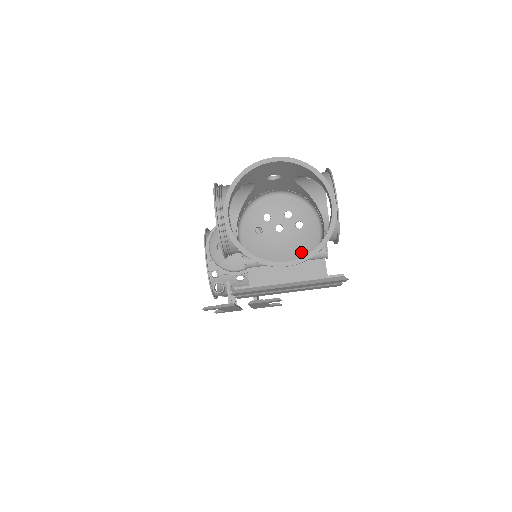
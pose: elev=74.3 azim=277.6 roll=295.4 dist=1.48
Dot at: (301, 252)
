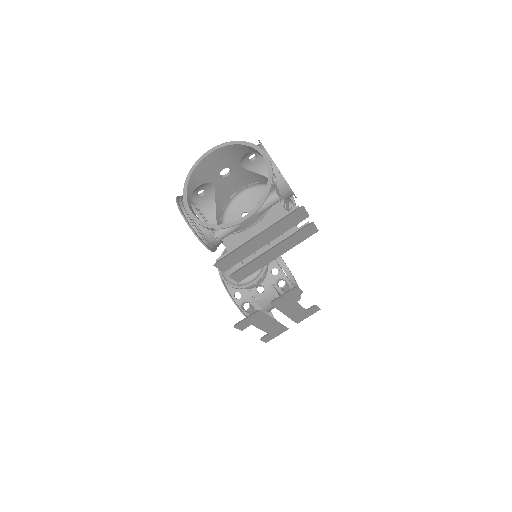
Dot at: occluded
